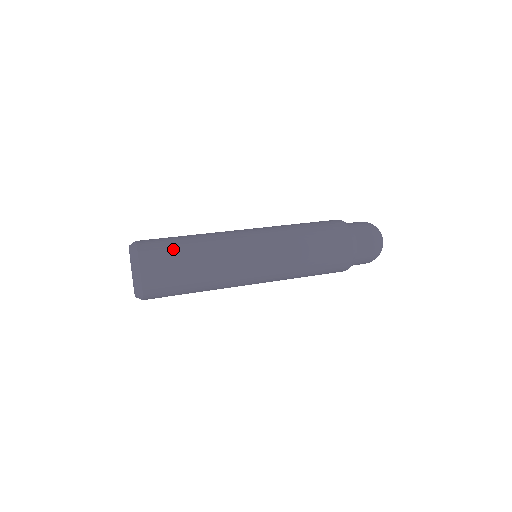
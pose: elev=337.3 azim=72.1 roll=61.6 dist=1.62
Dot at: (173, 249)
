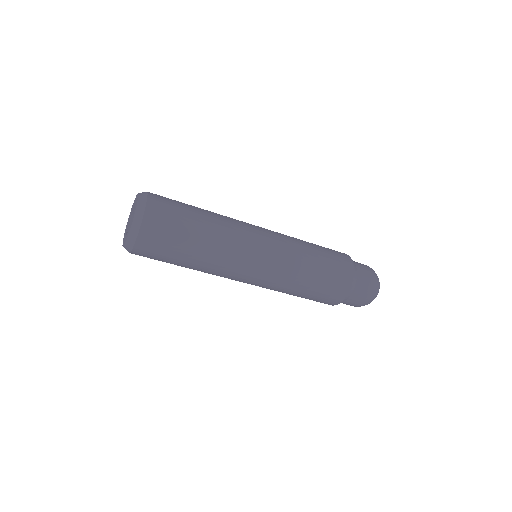
Dot at: (182, 212)
